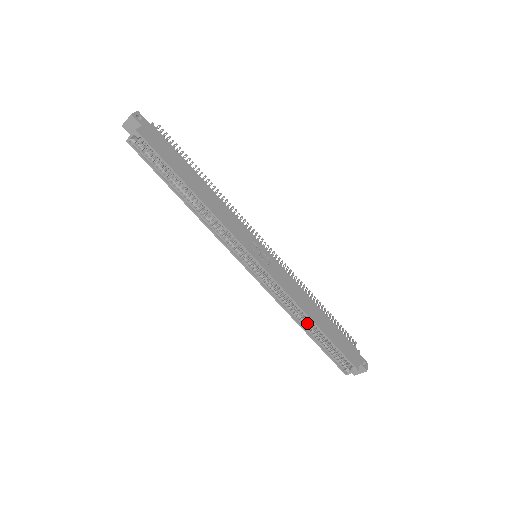
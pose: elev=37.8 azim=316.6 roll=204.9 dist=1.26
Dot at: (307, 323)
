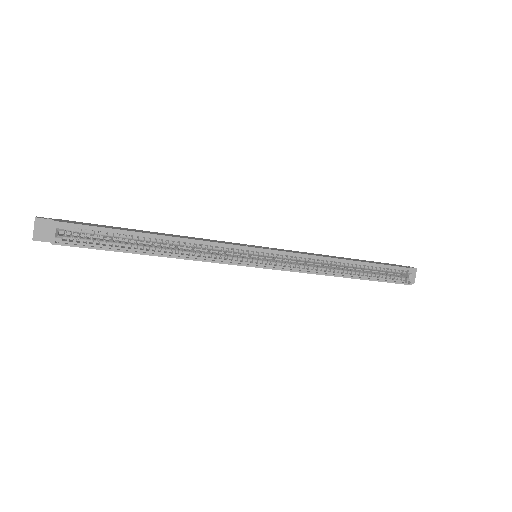
Dot at: (346, 270)
